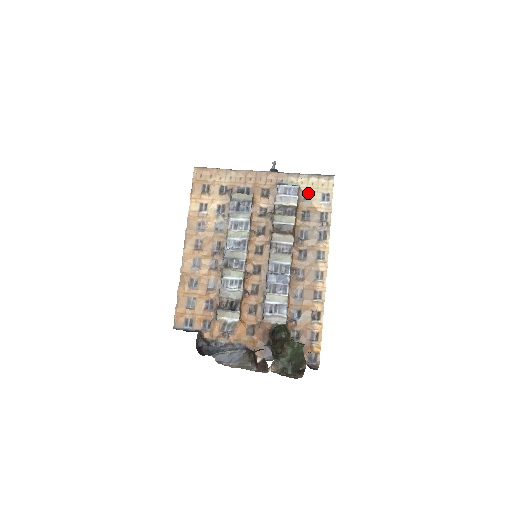
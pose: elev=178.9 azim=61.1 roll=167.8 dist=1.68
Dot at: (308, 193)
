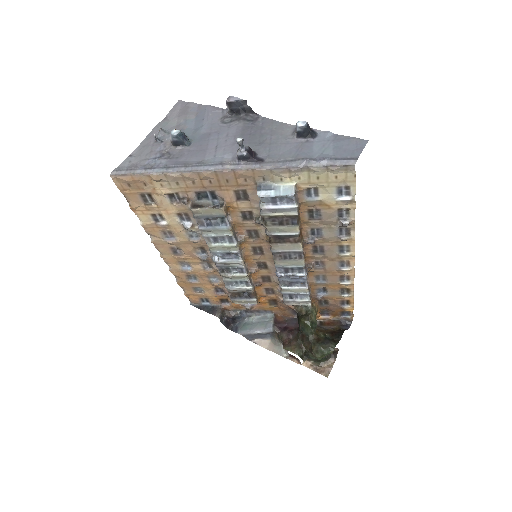
Dot at: (312, 188)
